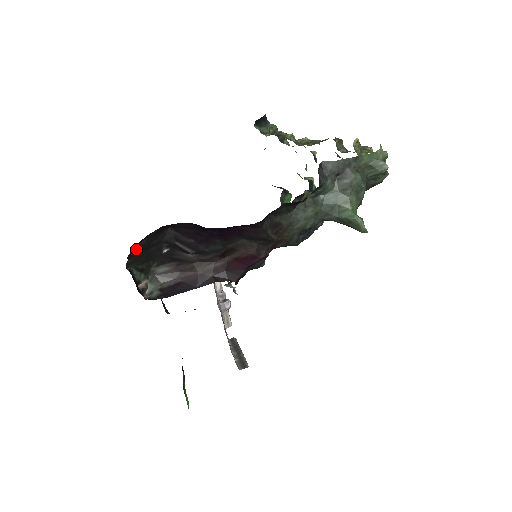
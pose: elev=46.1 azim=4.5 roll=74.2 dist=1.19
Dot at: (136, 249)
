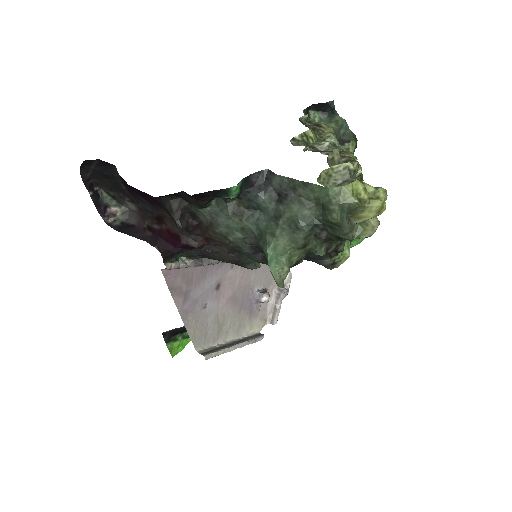
Dot at: (91, 171)
